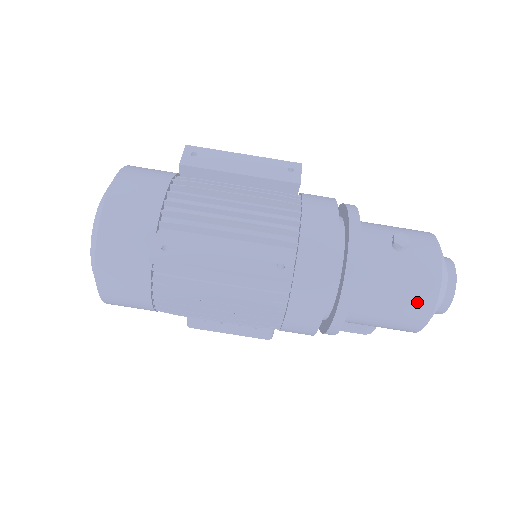
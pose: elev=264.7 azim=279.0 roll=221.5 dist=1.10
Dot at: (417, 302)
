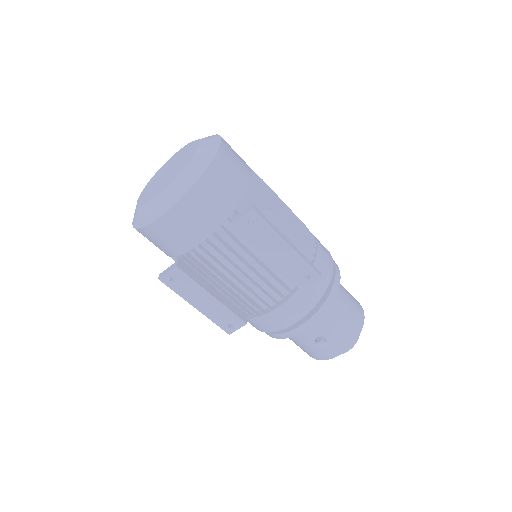
Dot at: (303, 350)
